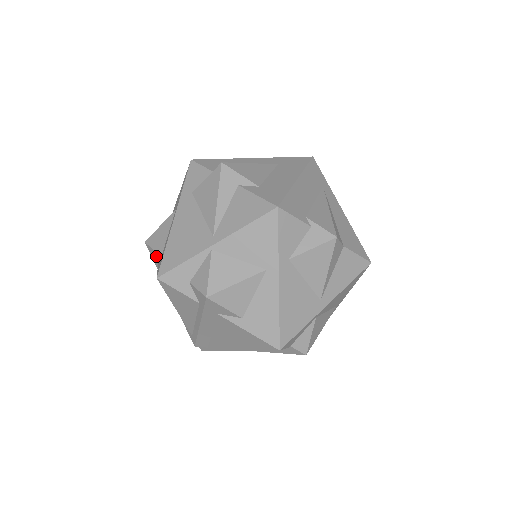
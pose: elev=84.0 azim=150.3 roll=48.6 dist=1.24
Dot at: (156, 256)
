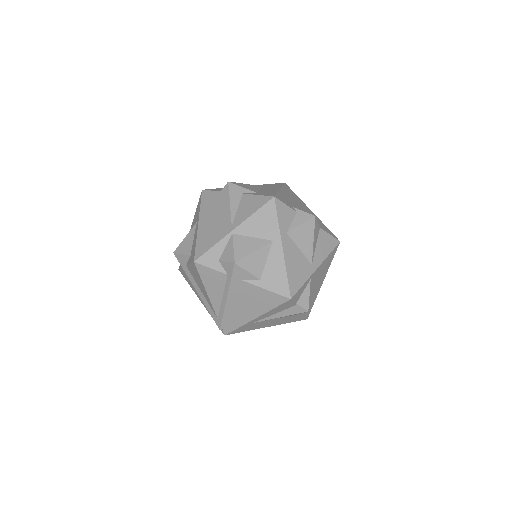
Dot at: (185, 259)
